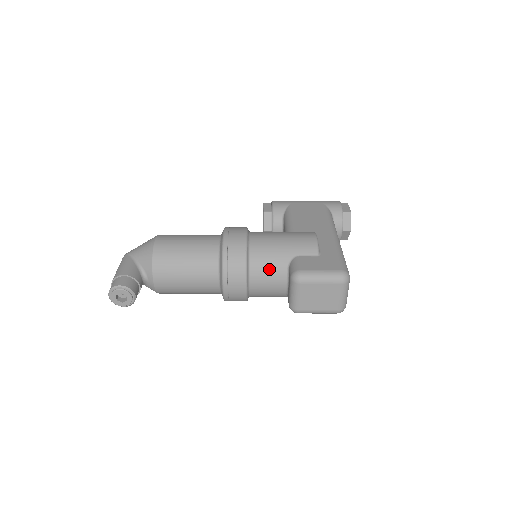
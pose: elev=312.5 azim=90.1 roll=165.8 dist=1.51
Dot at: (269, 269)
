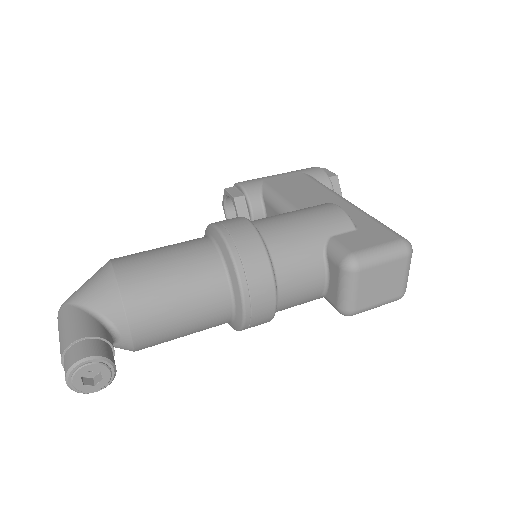
Dot at: (301, 265)
